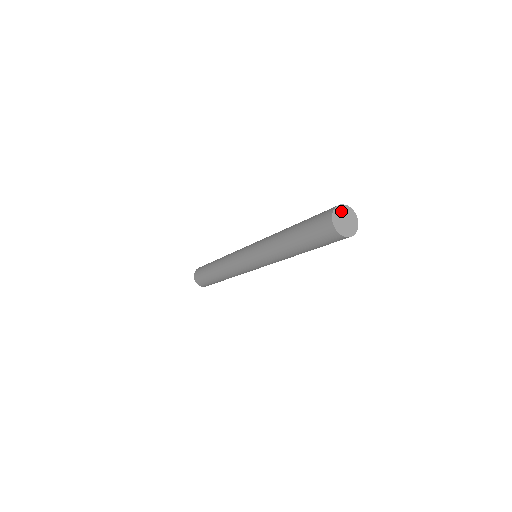
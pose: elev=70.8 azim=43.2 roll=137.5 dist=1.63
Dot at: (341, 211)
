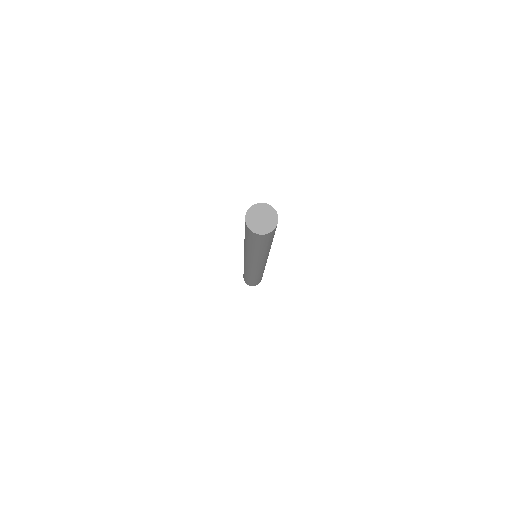
Dot at: (268, 210)
